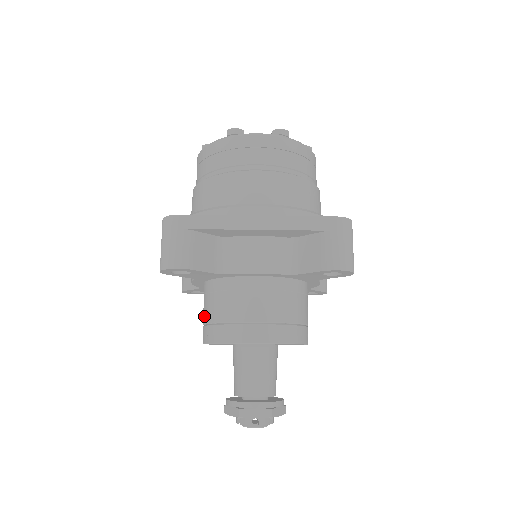
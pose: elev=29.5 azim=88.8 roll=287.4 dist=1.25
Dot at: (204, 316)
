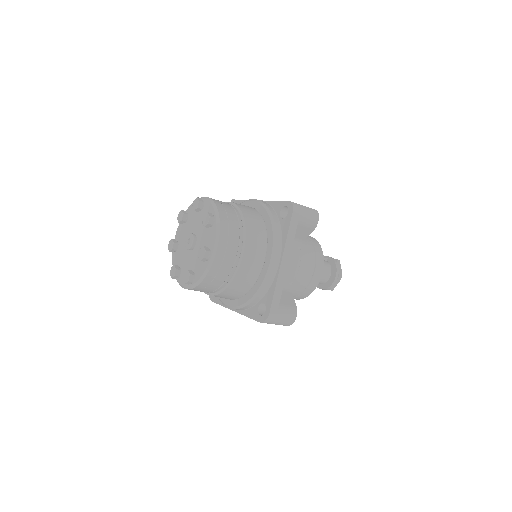
Dot at: occluded
